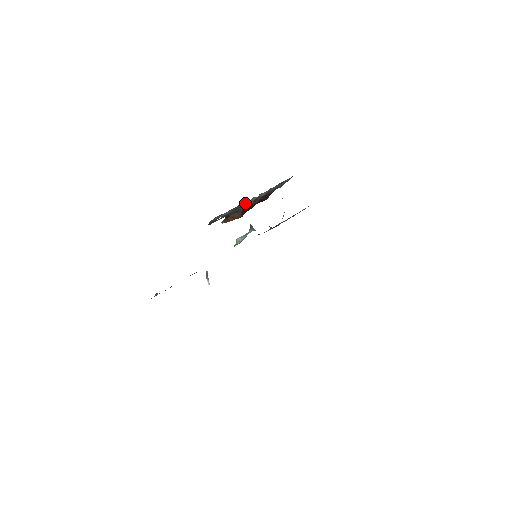
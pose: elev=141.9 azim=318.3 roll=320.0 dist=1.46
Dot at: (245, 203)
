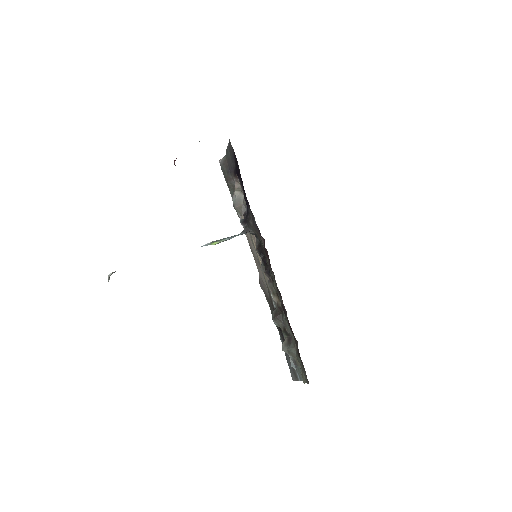
Dot at: occluded
